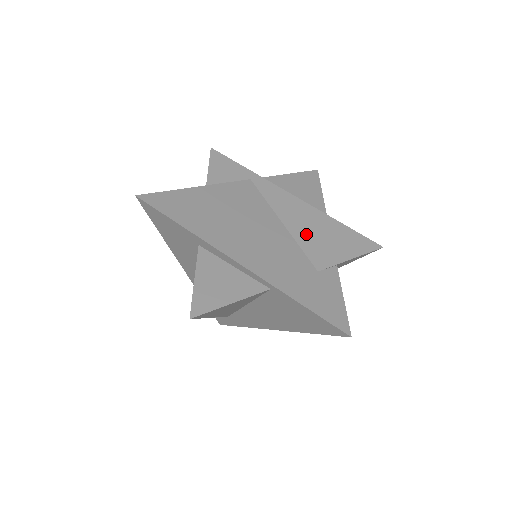
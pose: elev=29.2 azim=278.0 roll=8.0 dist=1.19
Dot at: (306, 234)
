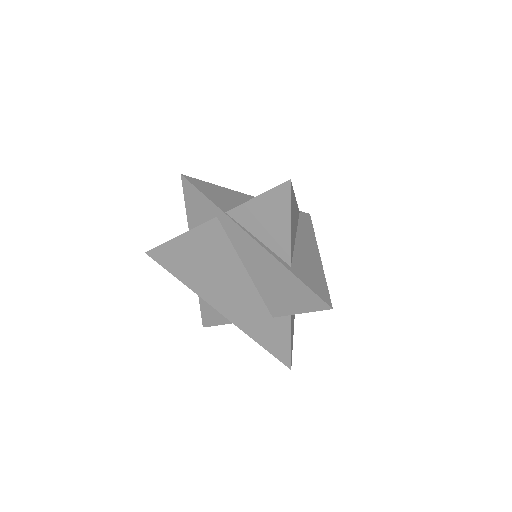
Dot at: (264, 283)
